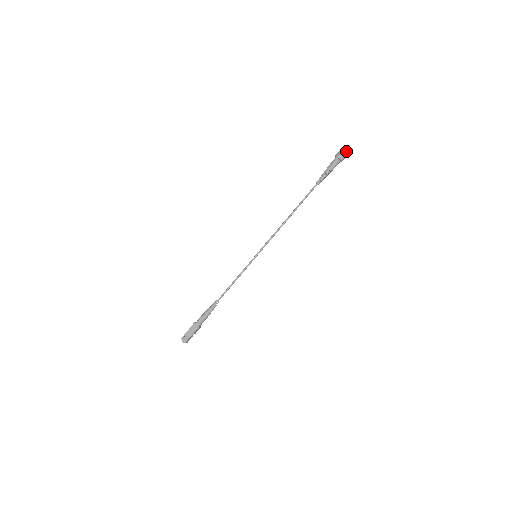
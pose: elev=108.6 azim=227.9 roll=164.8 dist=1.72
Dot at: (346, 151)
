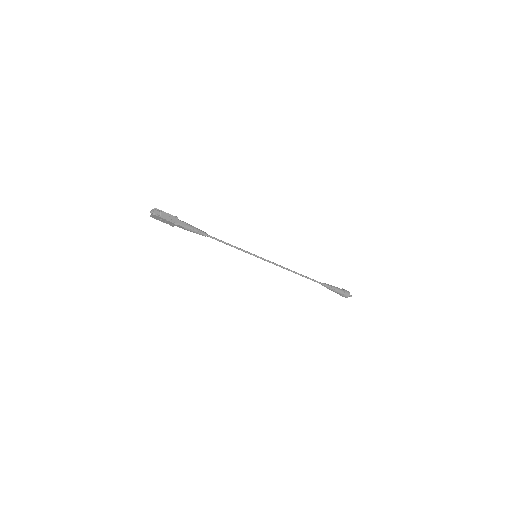
Dot at: (349, 296)
